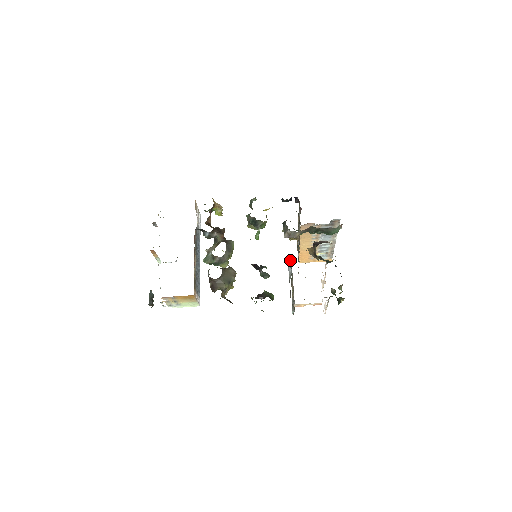
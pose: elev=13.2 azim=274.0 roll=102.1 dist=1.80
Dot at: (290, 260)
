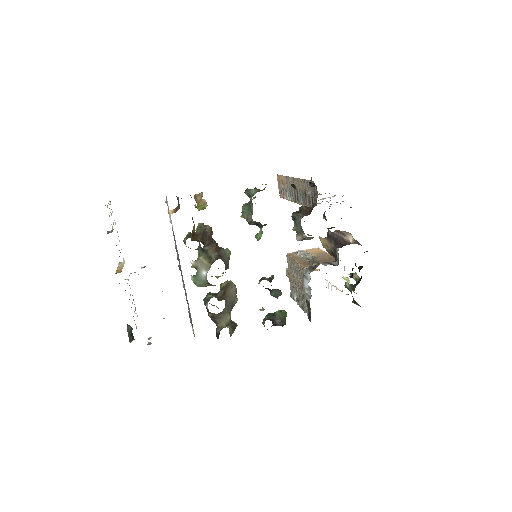
Dot at: (307, 275)
